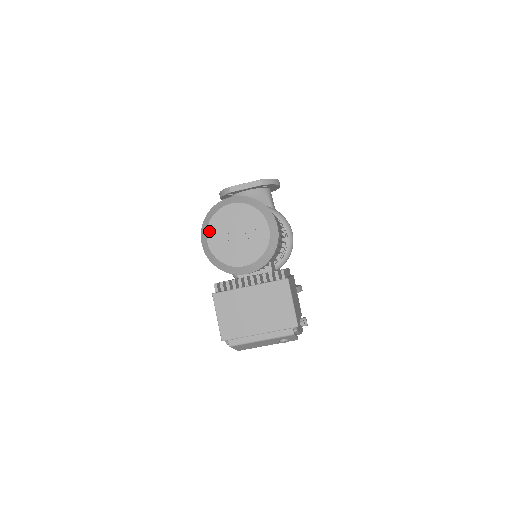
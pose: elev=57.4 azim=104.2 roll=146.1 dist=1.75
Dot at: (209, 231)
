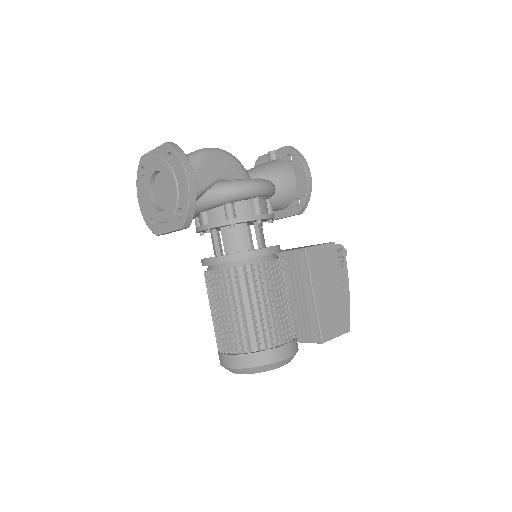
Dot at: occluded
